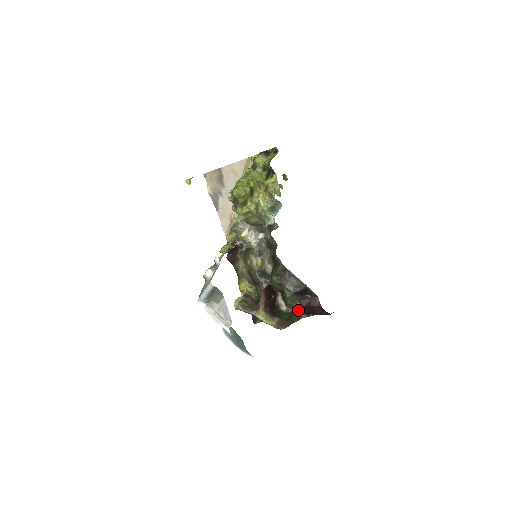
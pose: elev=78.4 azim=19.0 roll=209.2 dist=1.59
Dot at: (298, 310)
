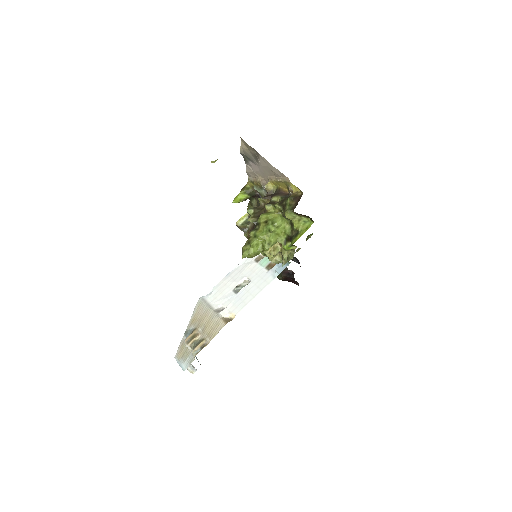
Dot at: occluded
